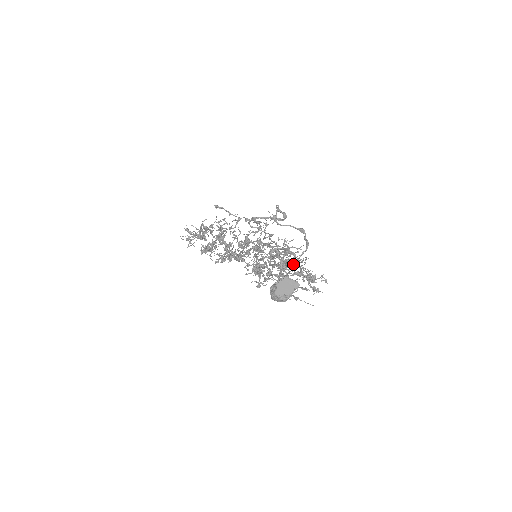
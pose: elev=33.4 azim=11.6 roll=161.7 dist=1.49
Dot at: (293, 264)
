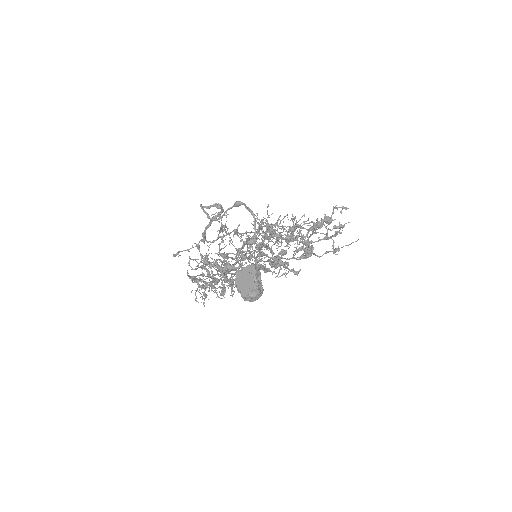
Dot at: (290, 230)
